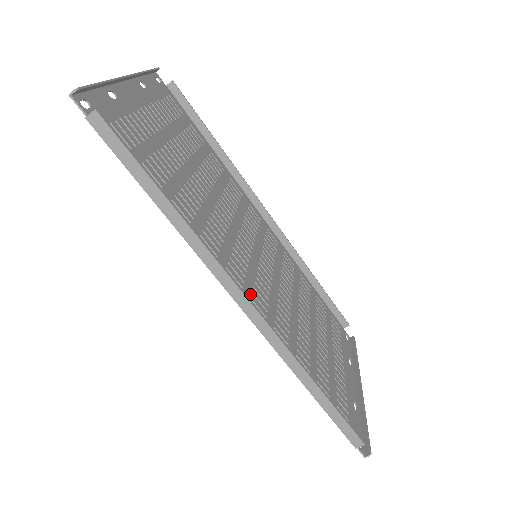
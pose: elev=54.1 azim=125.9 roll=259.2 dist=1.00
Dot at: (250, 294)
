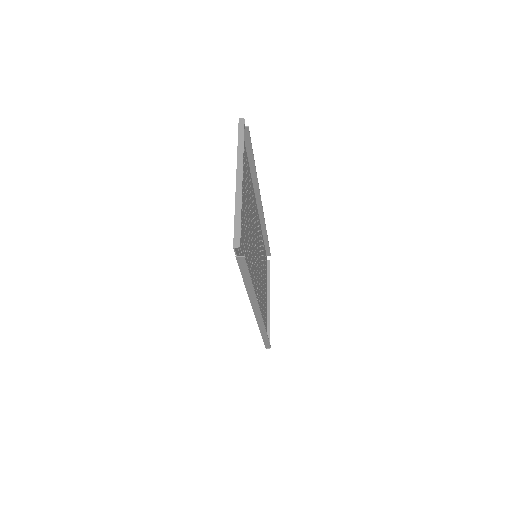
Dot at: occluded
